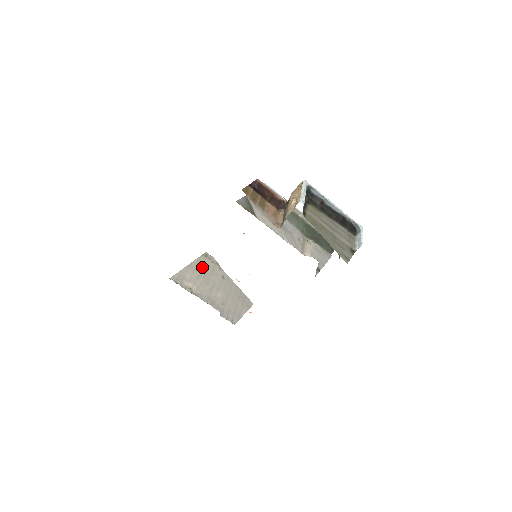
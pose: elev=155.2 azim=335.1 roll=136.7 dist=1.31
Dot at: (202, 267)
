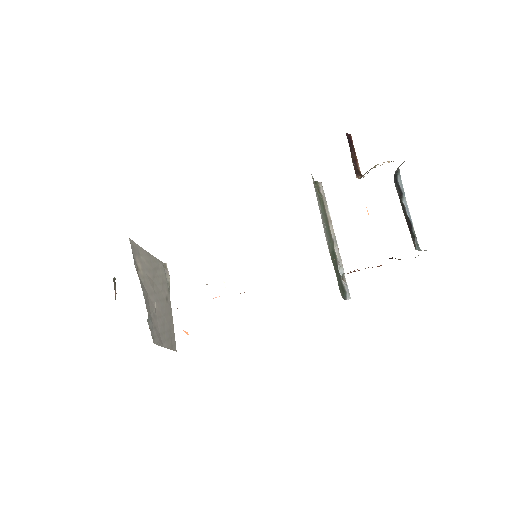
Dot at: (157, 269)
